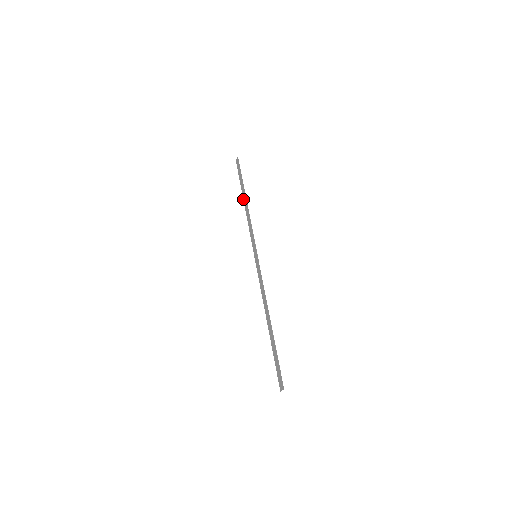
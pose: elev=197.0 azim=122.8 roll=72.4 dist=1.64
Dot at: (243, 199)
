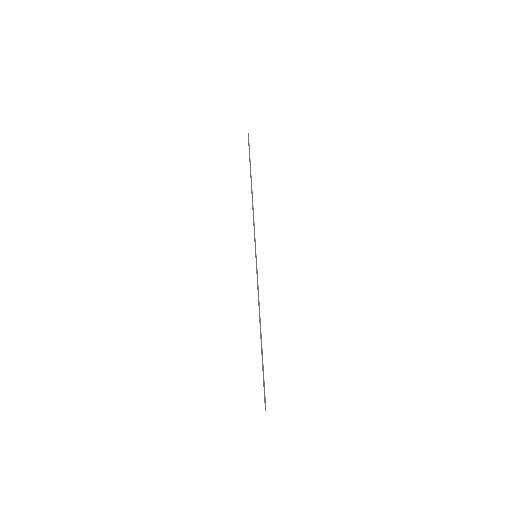
Dot at: occluded
